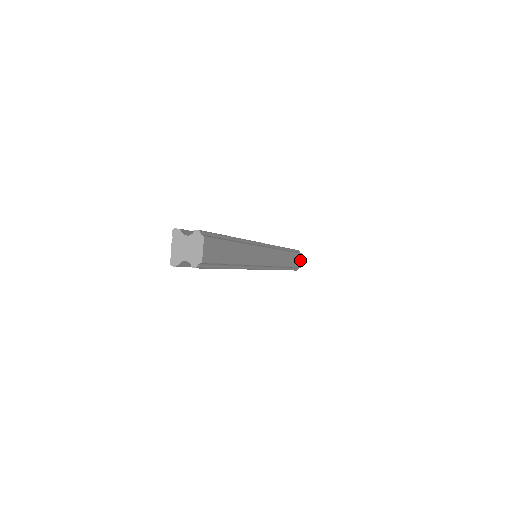
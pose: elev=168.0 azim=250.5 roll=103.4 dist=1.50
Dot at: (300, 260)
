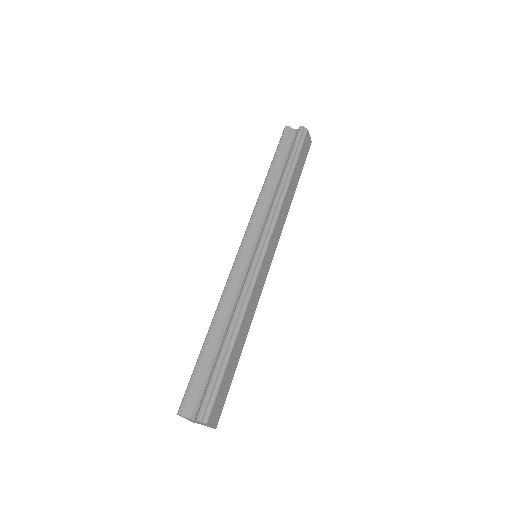
Dot at: (308, 139)
